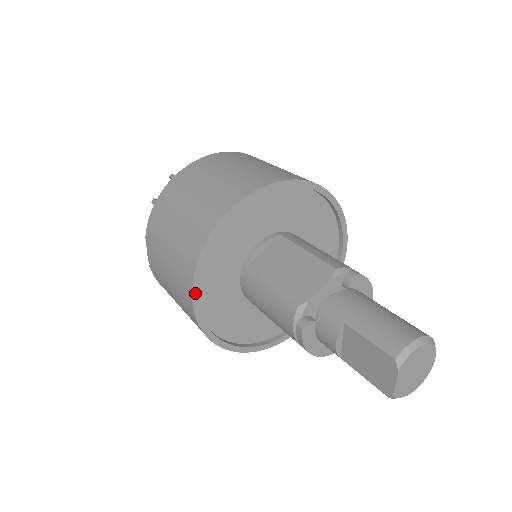
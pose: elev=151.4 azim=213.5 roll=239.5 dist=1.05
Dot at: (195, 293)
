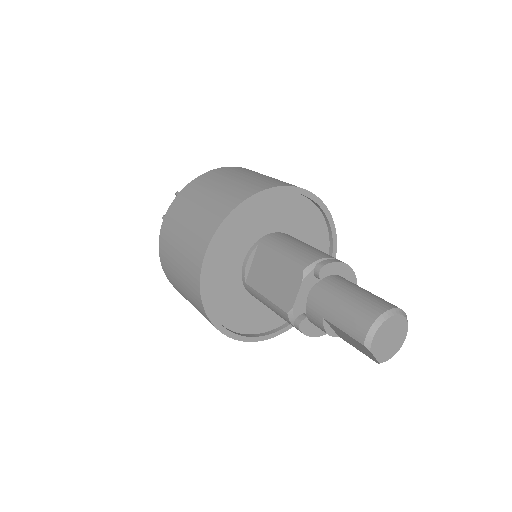
Dot at: (217, 325)
